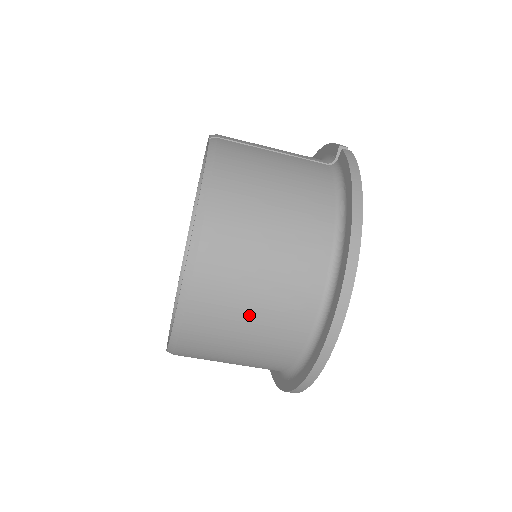
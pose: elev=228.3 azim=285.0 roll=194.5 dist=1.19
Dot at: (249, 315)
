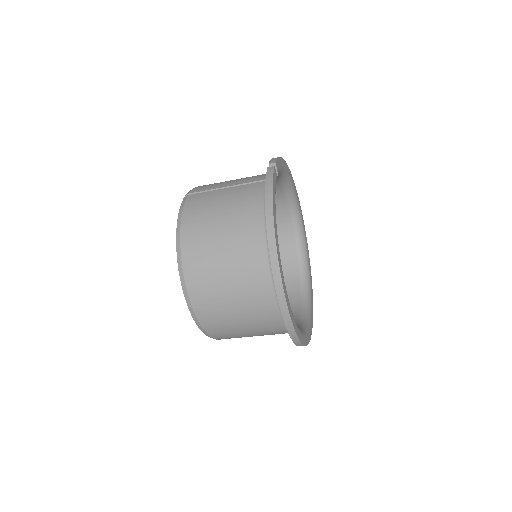
Dot at: (233, 307)
